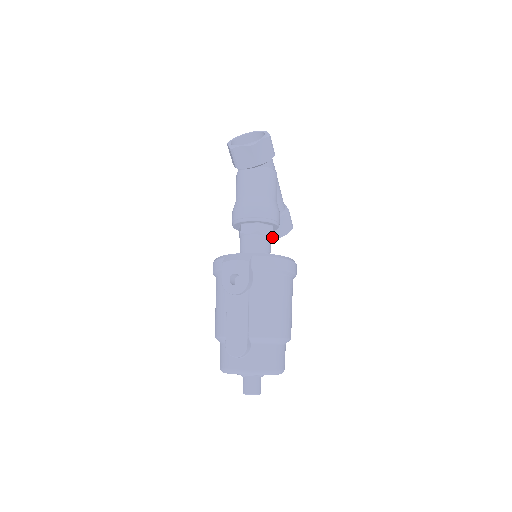
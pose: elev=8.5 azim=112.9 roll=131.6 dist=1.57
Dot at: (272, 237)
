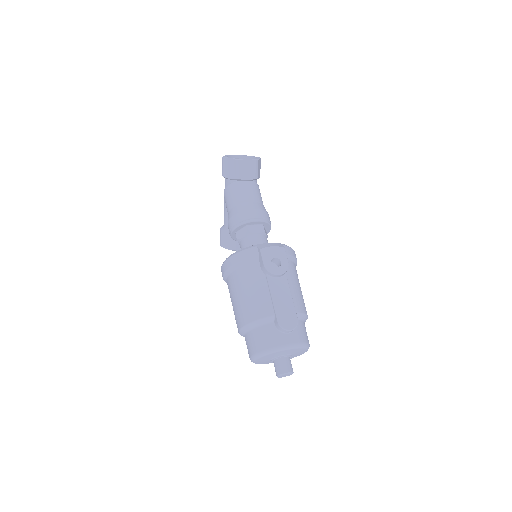
Dot at: occluded
